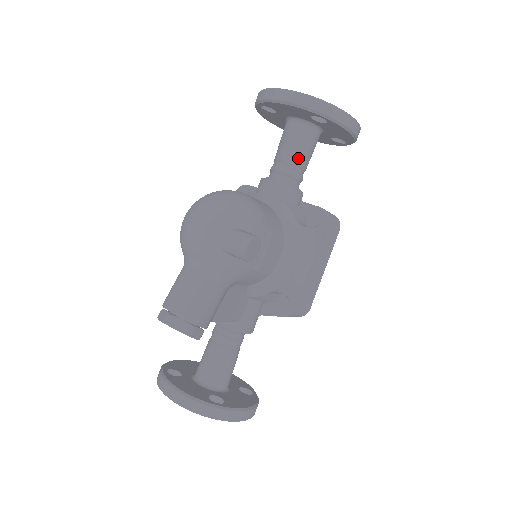
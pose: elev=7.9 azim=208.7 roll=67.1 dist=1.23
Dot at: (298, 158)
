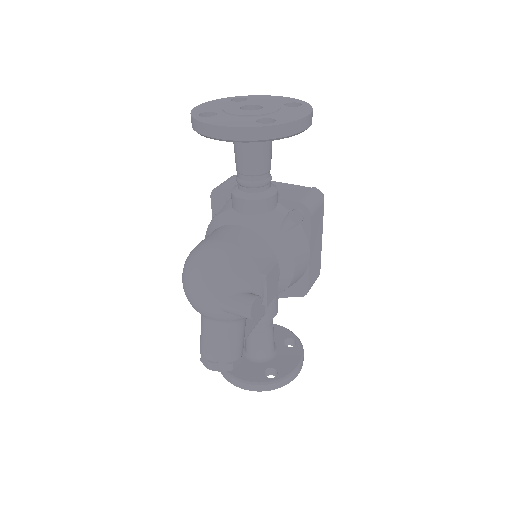
Dot at: (259, 167)
